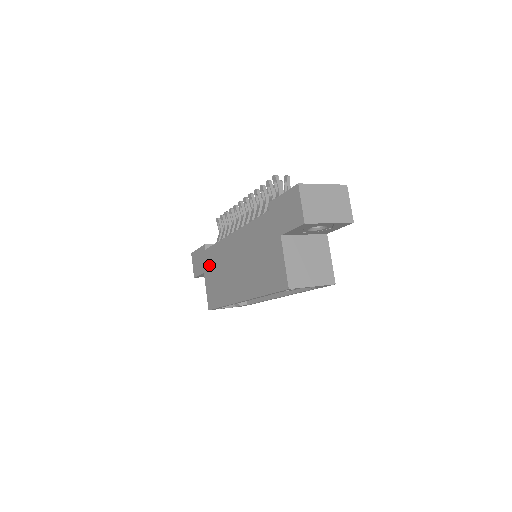
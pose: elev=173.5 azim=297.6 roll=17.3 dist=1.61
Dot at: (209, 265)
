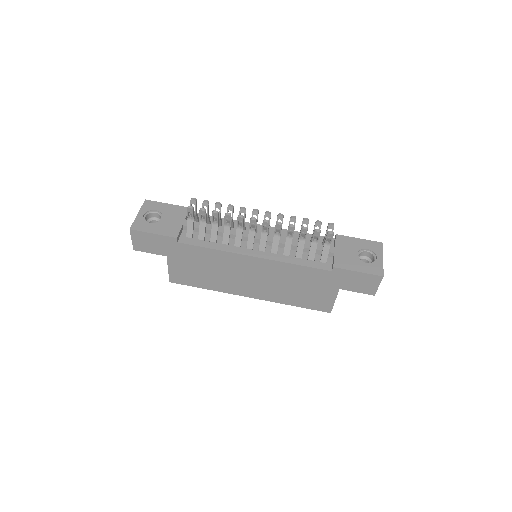
Dot at: (185, 257)
